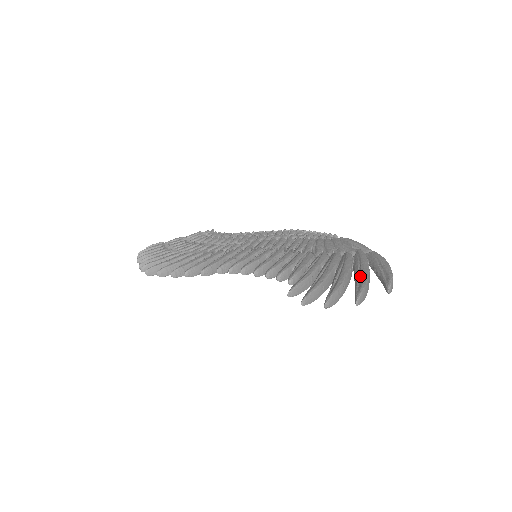
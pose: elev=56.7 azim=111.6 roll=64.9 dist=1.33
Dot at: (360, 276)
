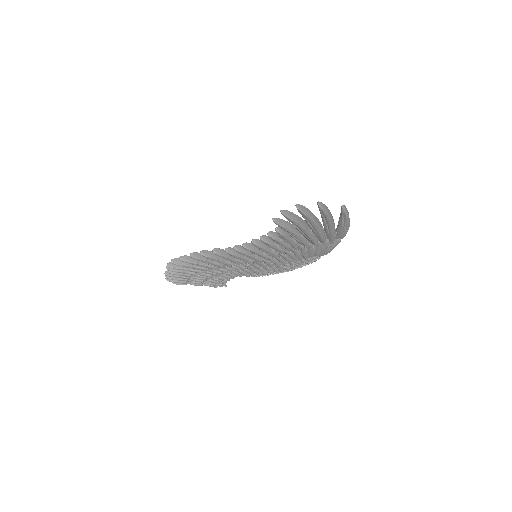
Dot at: occluded
